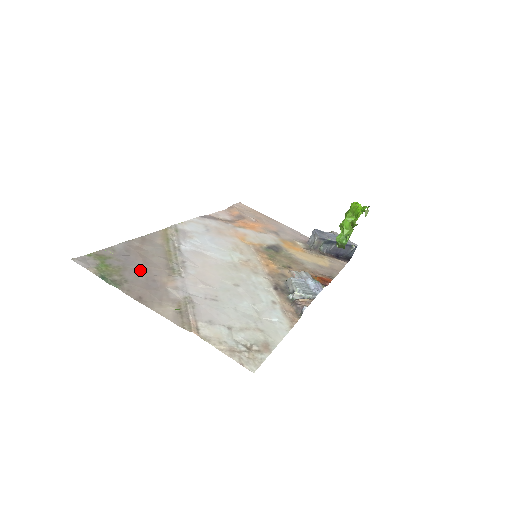
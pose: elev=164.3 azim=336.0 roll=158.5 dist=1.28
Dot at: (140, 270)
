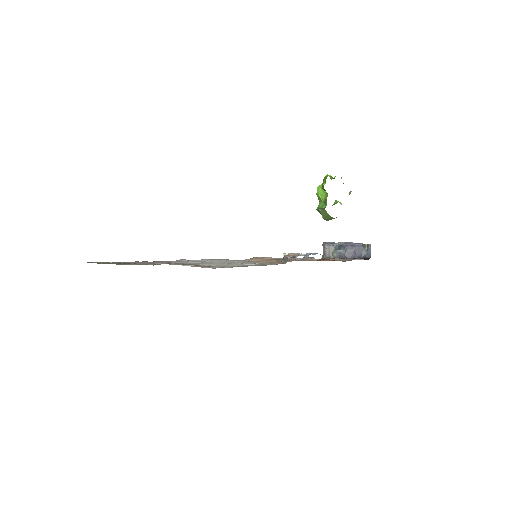
Dot at: occluded
